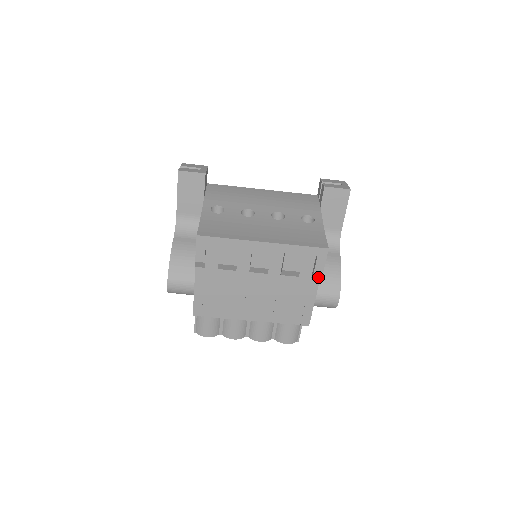
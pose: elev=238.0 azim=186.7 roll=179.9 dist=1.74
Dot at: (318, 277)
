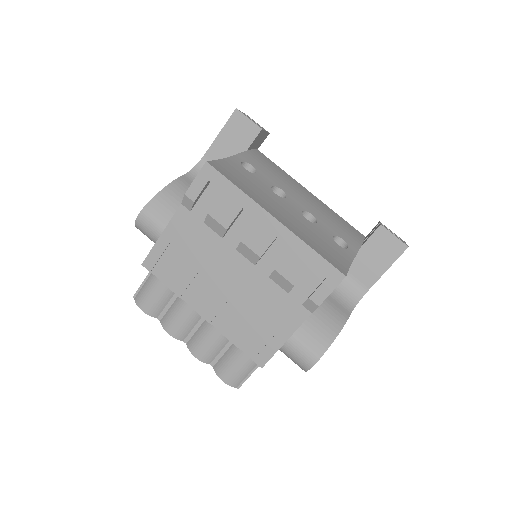
Dot at: (311, 308)
